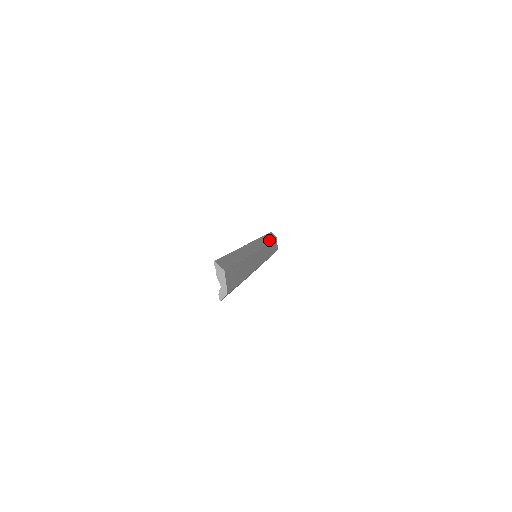
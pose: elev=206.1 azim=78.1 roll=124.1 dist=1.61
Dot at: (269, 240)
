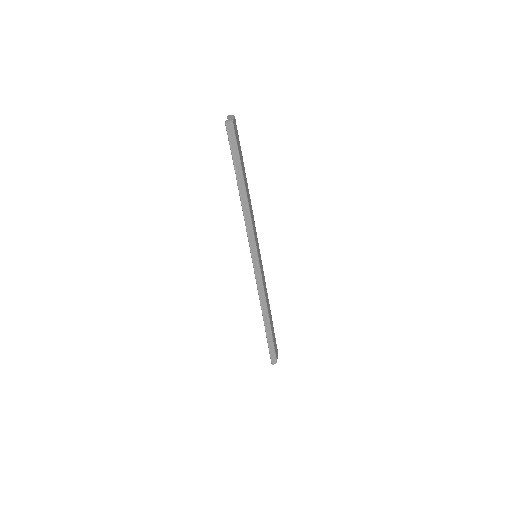
Dot at: (270, 311)
